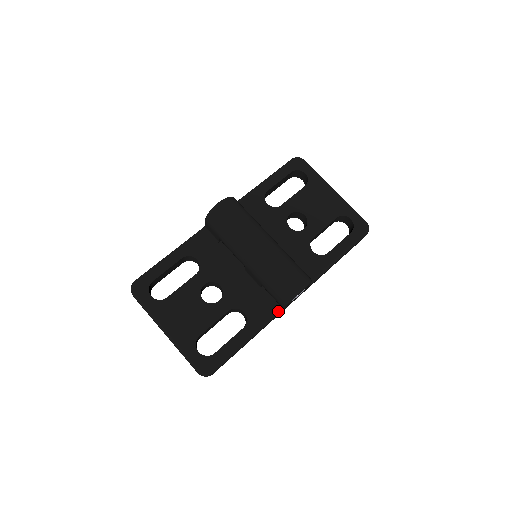
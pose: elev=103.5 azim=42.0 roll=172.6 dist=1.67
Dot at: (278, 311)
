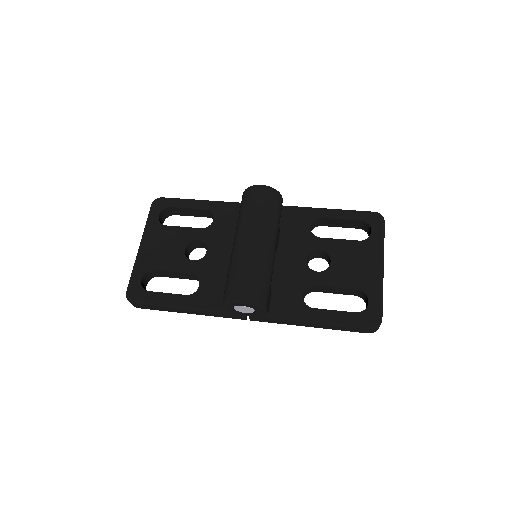
Dot at: (223, 310)
